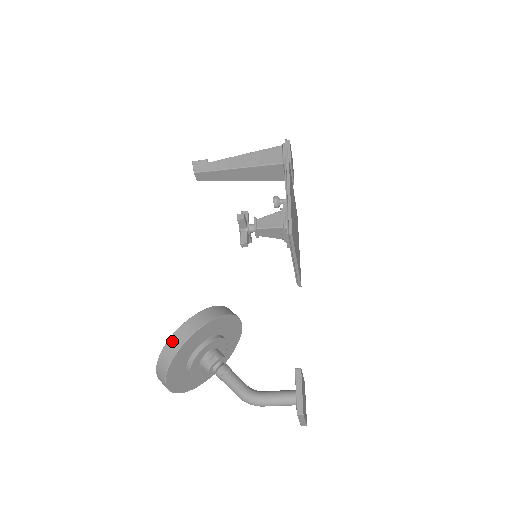
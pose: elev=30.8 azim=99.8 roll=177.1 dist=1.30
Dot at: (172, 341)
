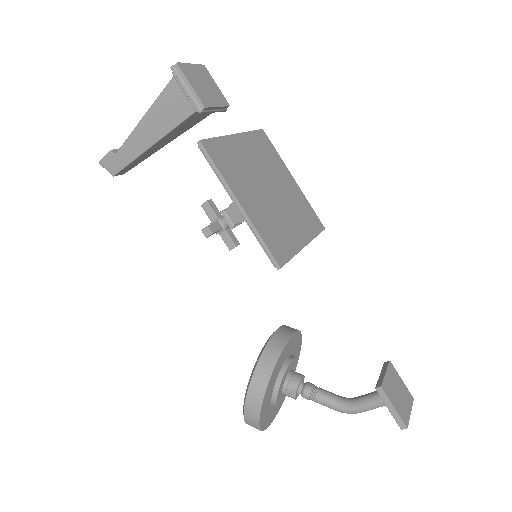
Dot at: (247, 419)
